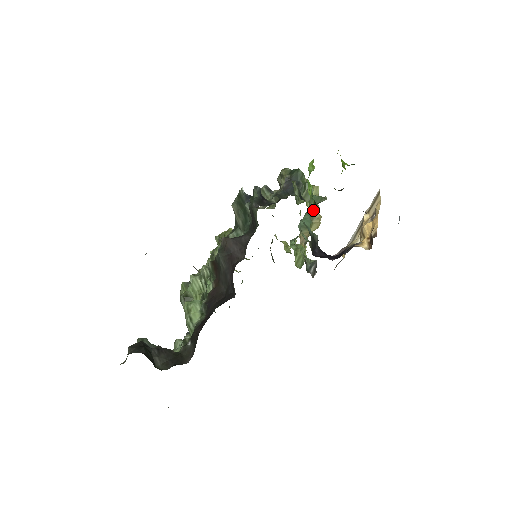
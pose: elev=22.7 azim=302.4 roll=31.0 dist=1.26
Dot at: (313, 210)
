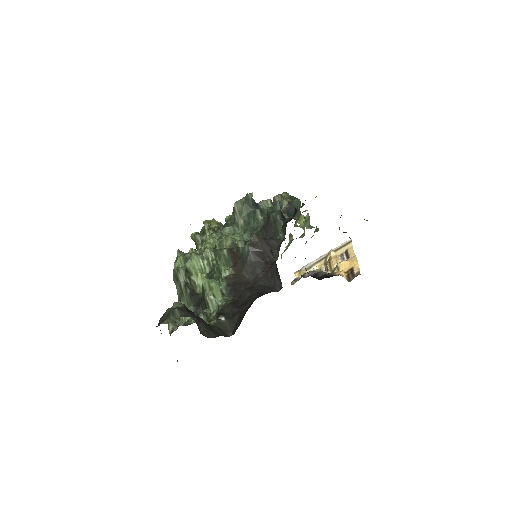
Dot at: (303, 235)
